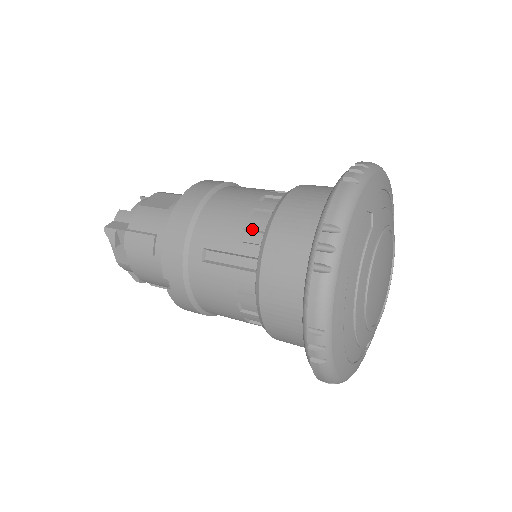
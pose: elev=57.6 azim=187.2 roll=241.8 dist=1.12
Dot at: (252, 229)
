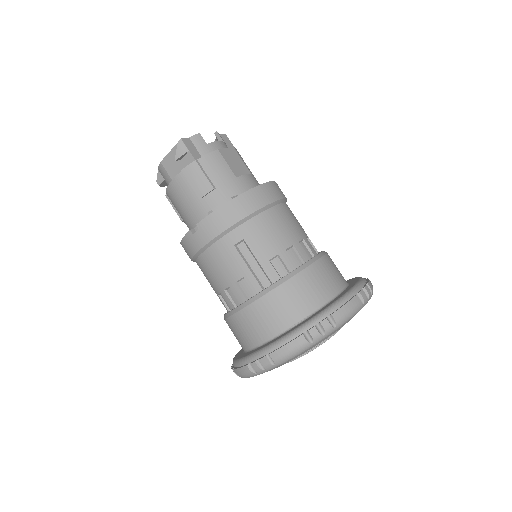
Dot at: (283, 261)
